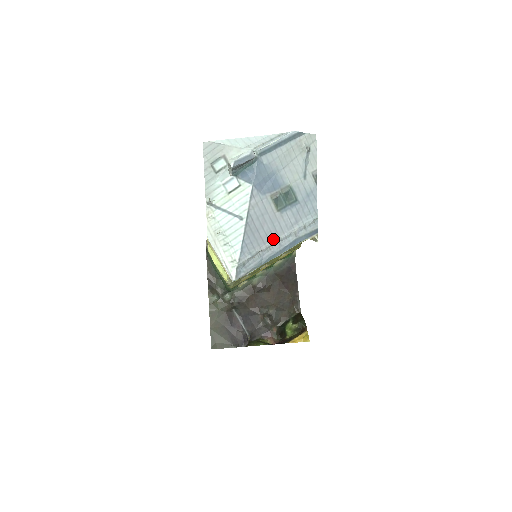
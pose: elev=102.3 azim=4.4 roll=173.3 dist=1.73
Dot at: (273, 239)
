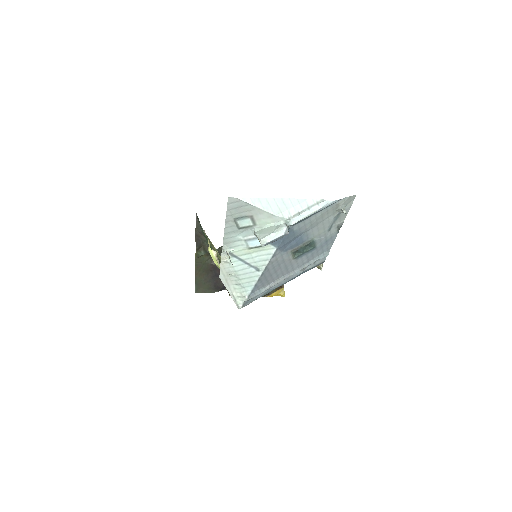
Dot at: (283, 277)
